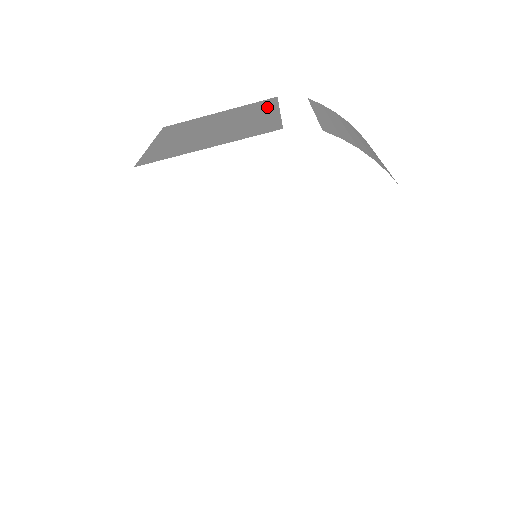
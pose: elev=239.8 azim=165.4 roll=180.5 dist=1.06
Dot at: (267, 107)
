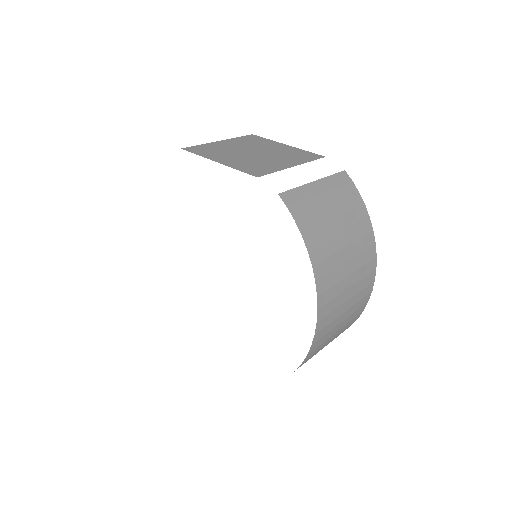
Dot at: (300, 159)
